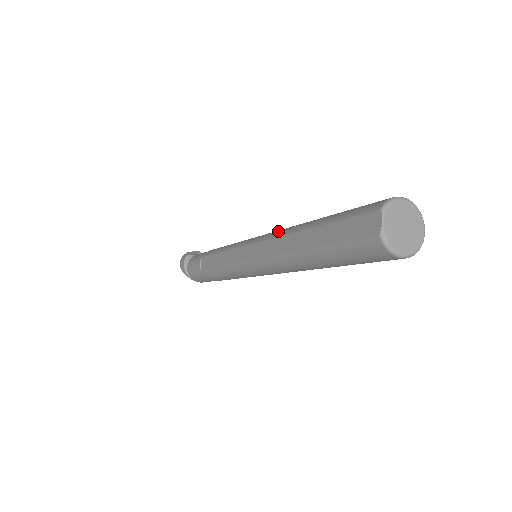
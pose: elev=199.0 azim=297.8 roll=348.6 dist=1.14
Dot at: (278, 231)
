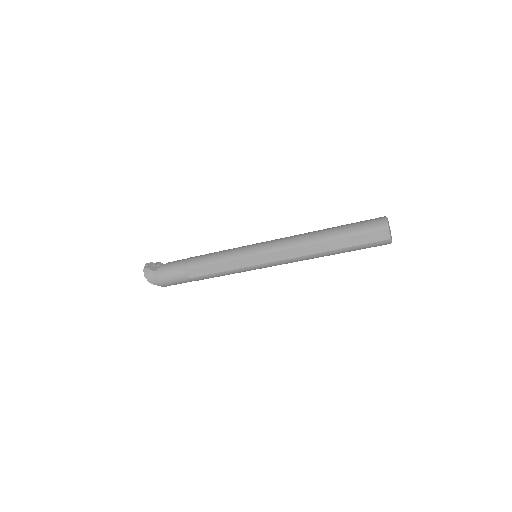
Dot at: (292, 242)
